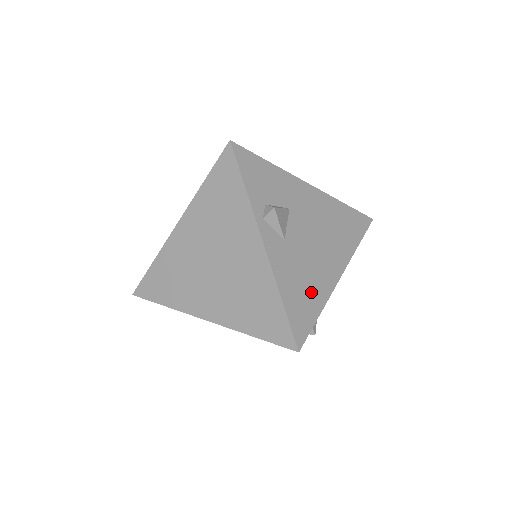
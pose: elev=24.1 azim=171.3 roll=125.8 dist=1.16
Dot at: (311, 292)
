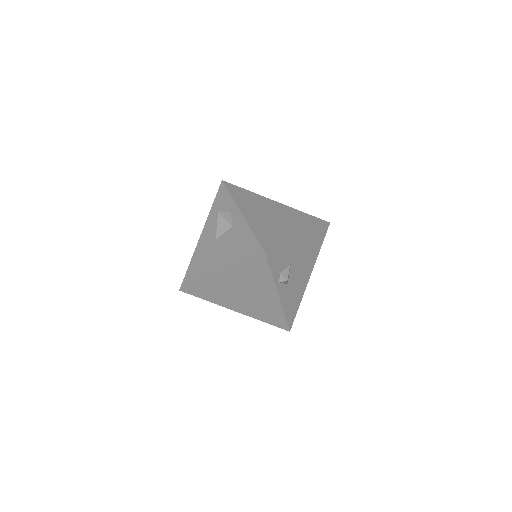
Dot at: (297, 299)
